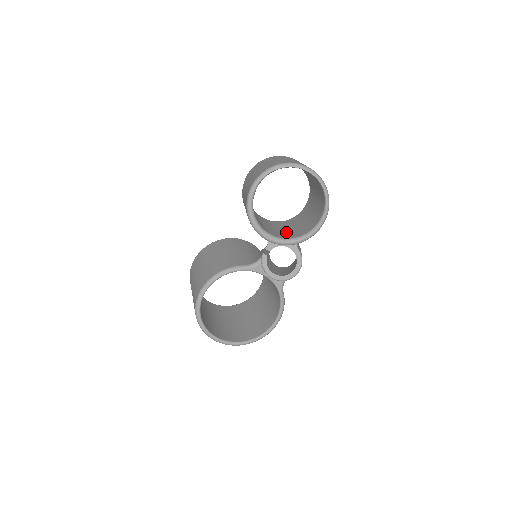
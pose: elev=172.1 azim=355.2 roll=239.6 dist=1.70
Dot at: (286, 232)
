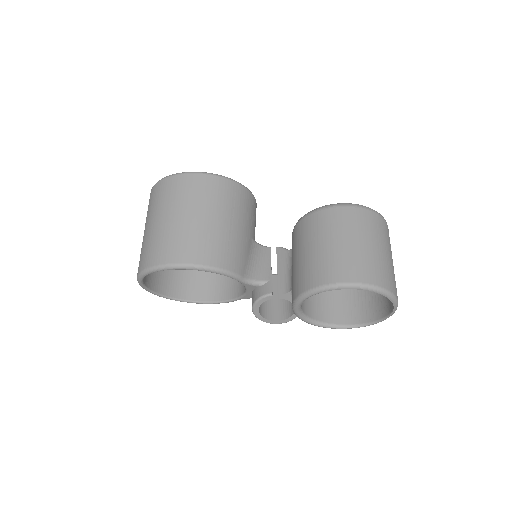
Dot at: occluded
